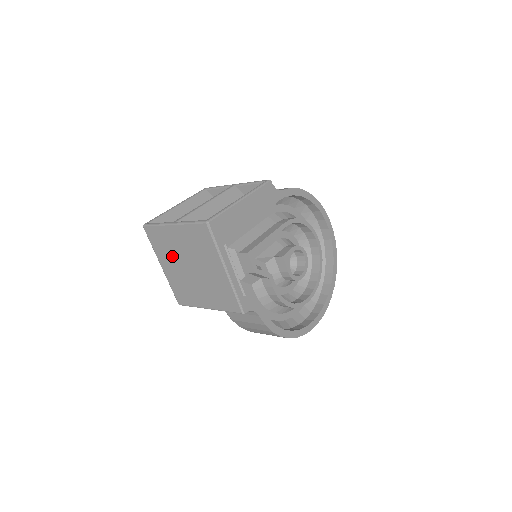
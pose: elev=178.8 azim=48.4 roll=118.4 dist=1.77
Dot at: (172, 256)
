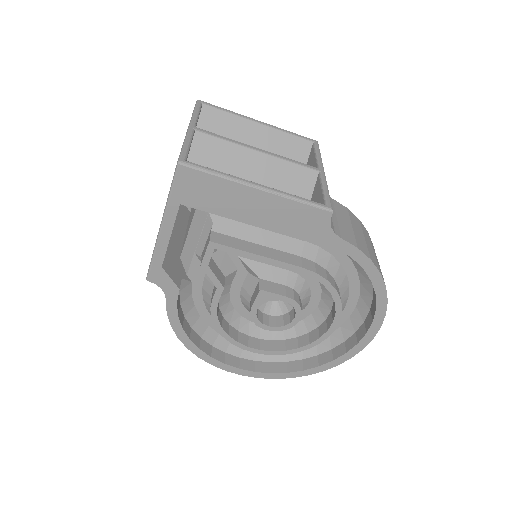
Dot at: occluded
